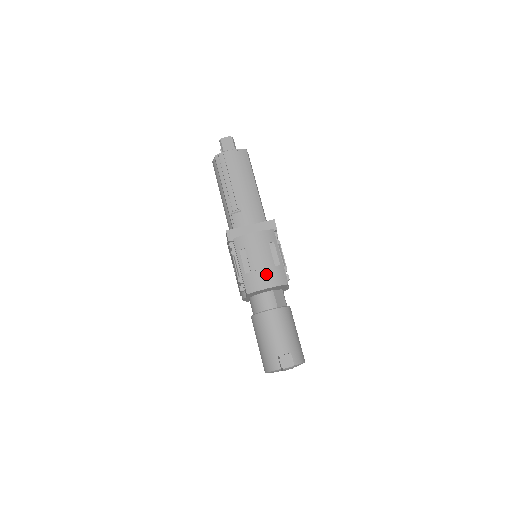
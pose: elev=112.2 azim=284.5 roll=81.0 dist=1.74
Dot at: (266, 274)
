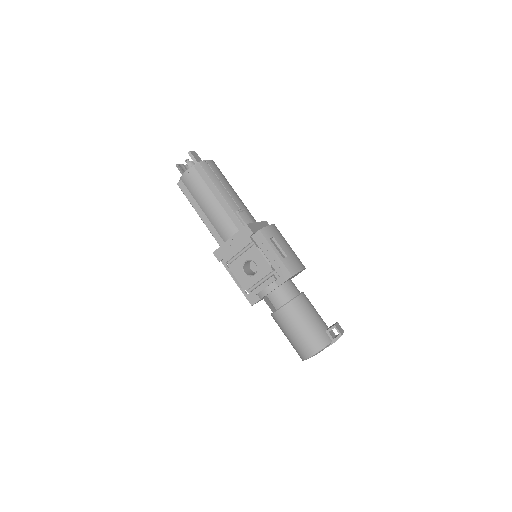
Dot at: (296, 258)
